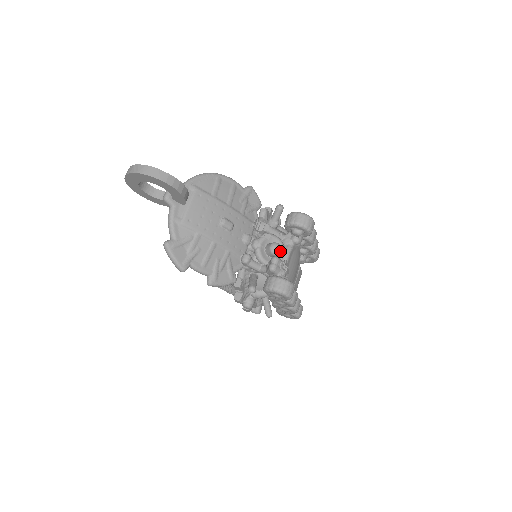
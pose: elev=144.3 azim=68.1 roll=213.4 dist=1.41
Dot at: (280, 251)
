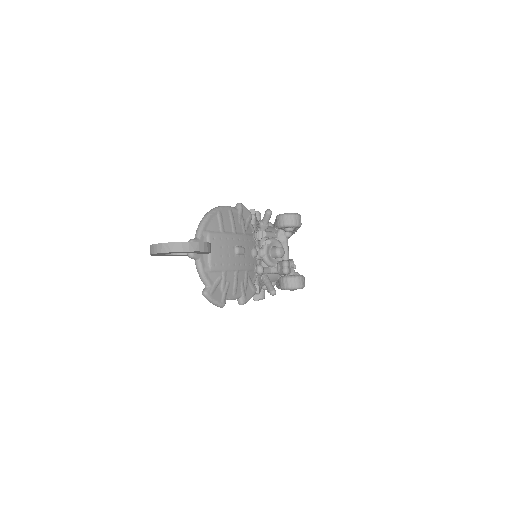
Dot at: (284, 252)
